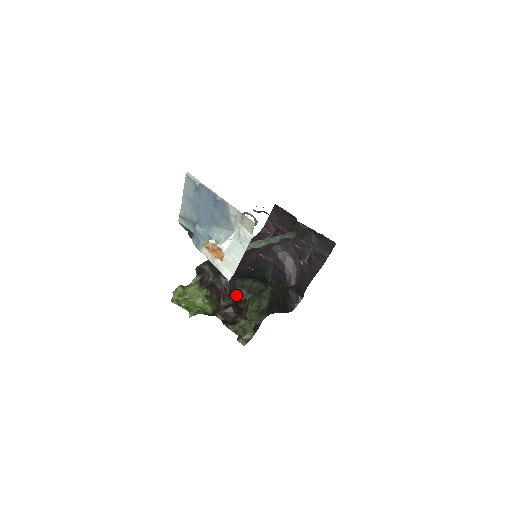
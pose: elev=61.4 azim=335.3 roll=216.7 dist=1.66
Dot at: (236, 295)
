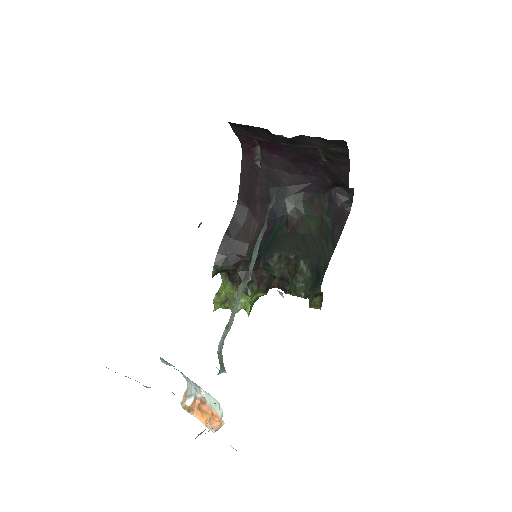
Dot at: occluded
